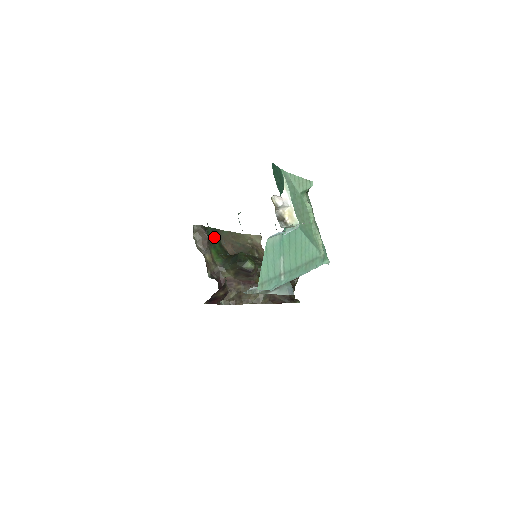
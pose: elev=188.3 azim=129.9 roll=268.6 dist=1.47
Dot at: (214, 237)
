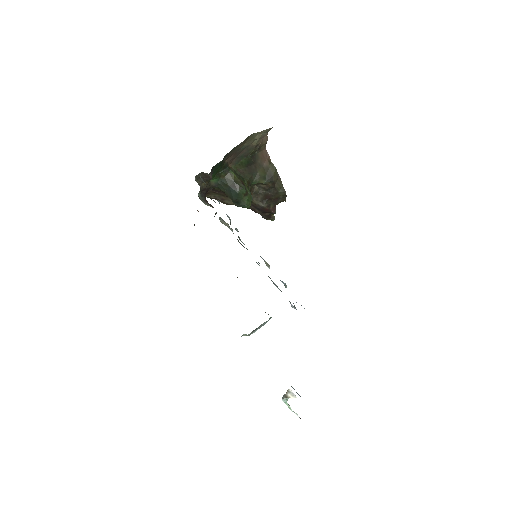
Dot at: (219, 164)
